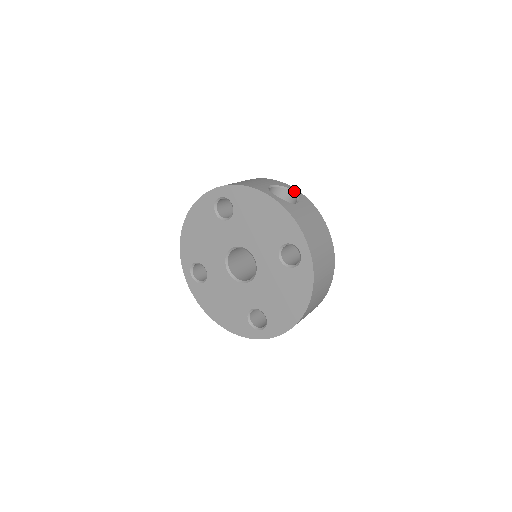
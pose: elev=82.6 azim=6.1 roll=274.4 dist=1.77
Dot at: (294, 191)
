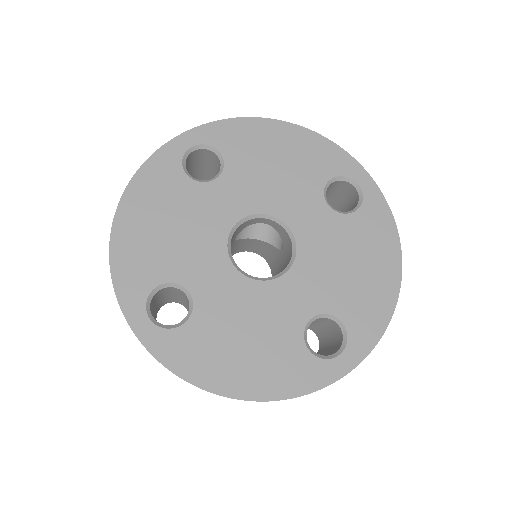
Dot at: occluded
